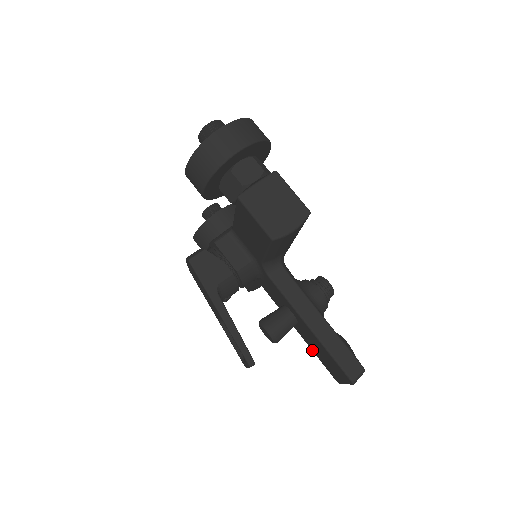
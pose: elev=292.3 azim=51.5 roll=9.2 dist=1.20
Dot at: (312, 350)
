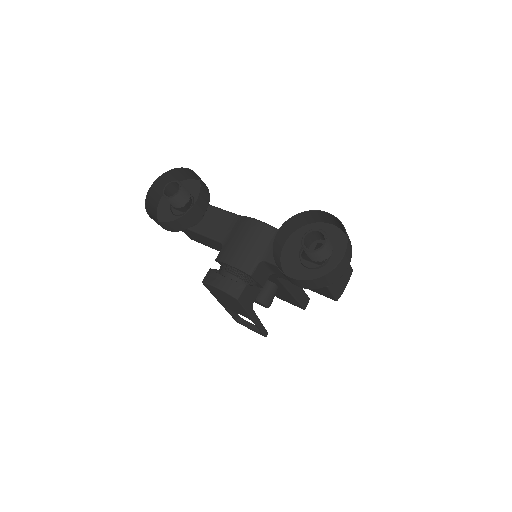
Dot at: occluded
